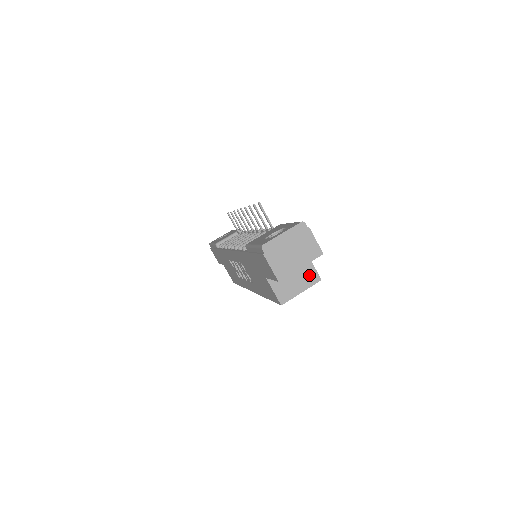
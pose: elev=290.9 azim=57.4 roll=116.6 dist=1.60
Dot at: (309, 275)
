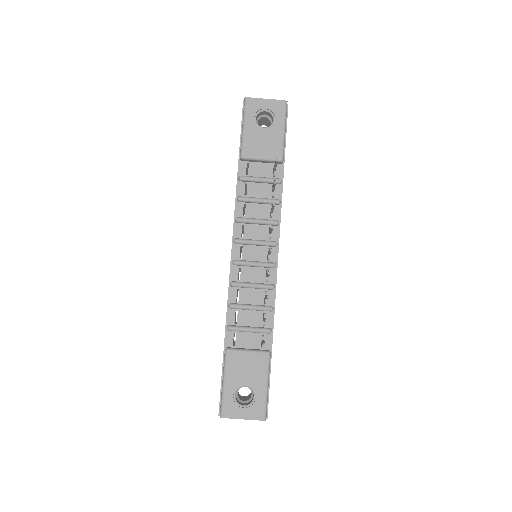
Dot at: occluded
